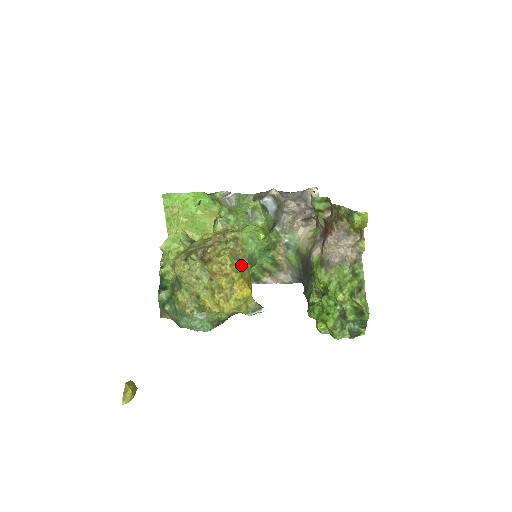
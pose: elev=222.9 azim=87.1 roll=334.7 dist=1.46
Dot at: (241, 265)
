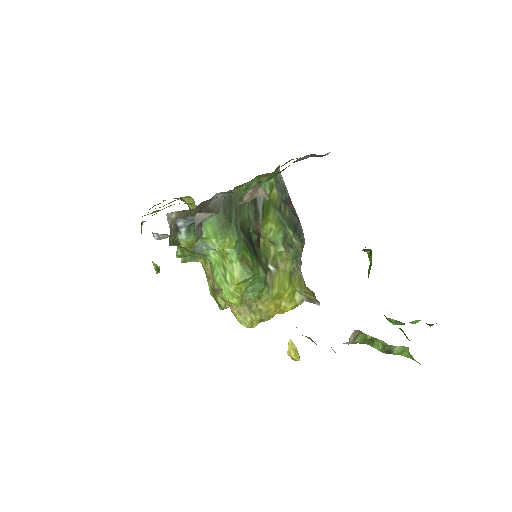
Dot at: (257, 310)
